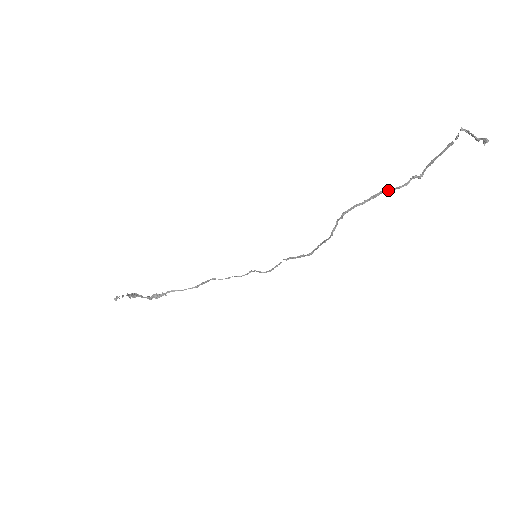
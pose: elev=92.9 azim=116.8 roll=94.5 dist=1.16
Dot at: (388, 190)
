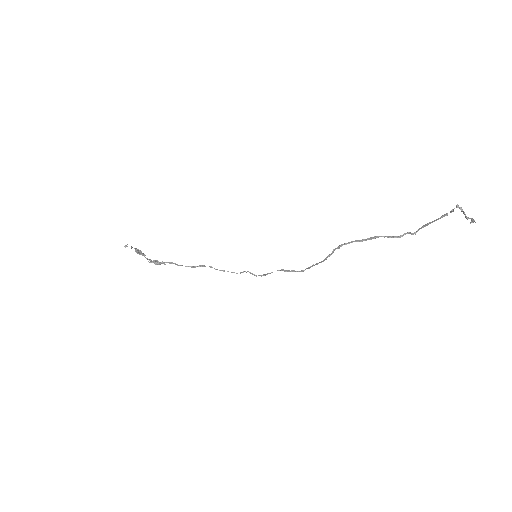
Dot at: (384, 237)
